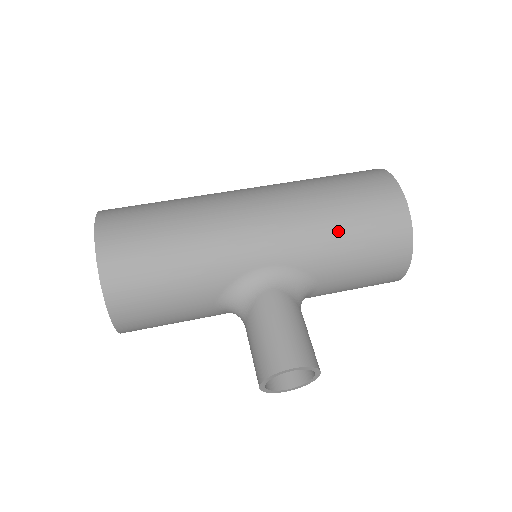
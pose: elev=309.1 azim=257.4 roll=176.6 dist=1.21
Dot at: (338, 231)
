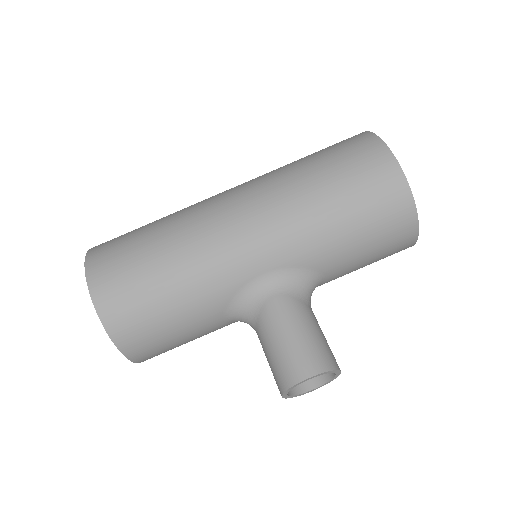
Dot at: (331, 219)
